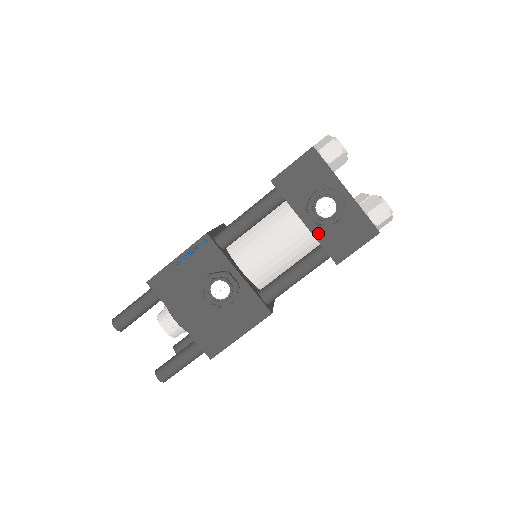
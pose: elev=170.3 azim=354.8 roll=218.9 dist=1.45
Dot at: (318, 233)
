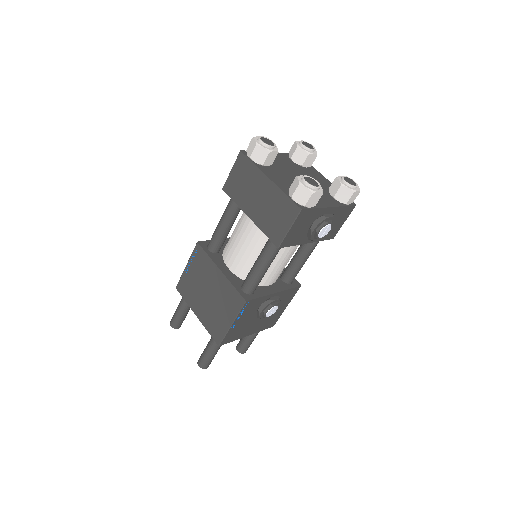
Dot at: (318, 239)
